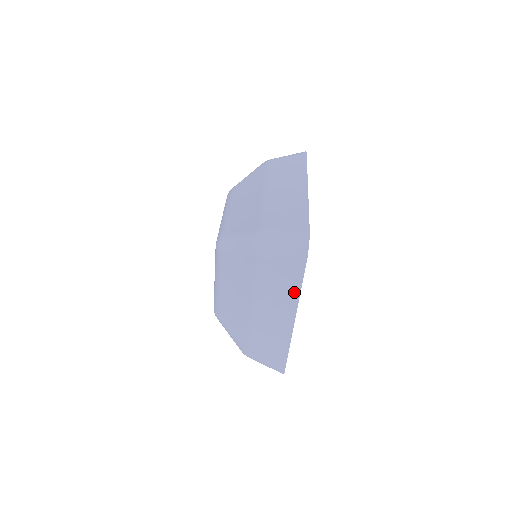
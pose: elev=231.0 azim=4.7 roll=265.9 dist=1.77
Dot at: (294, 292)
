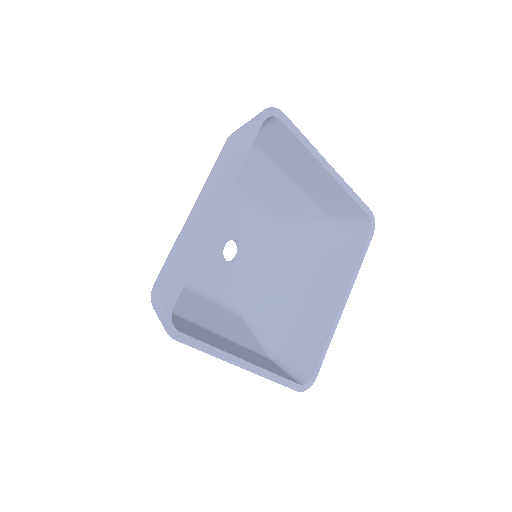
Dot at: occluded
